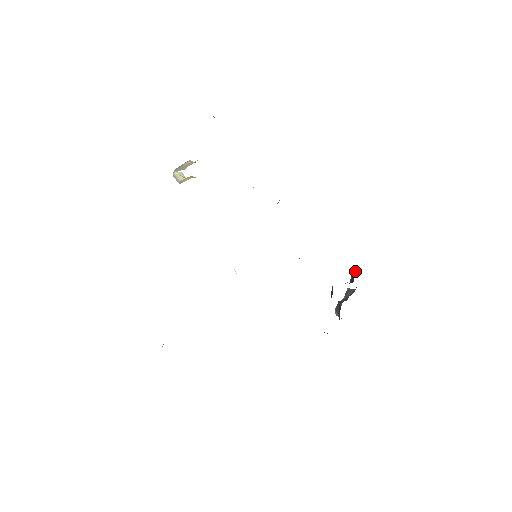
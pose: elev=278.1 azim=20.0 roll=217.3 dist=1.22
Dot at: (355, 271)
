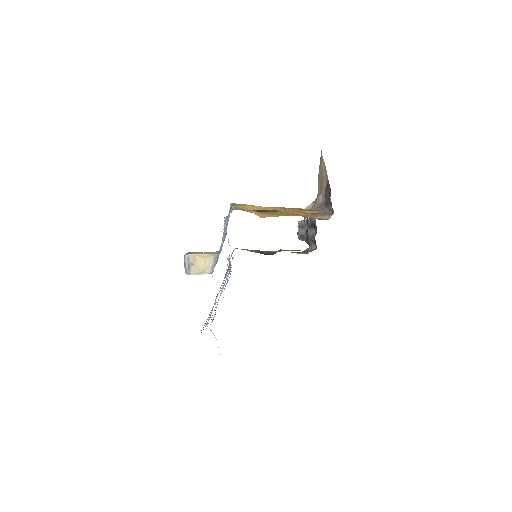
Dot at: (314, 223)
